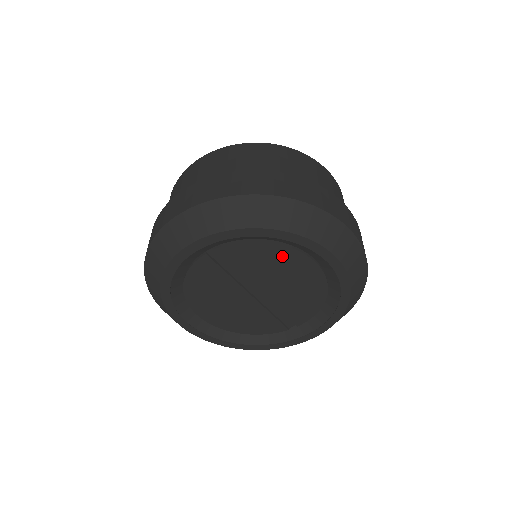
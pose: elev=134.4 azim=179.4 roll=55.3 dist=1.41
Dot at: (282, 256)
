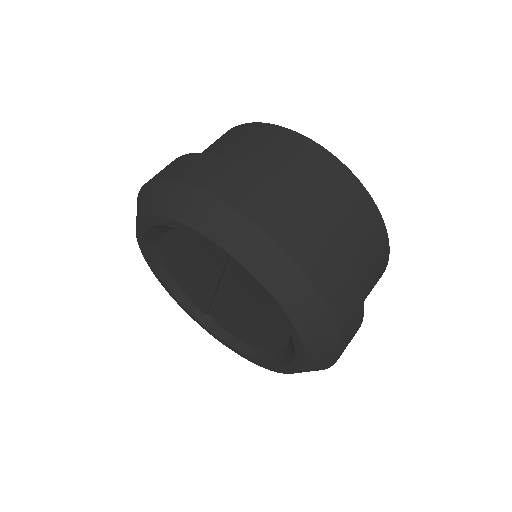
Dot at: (273, 323)
